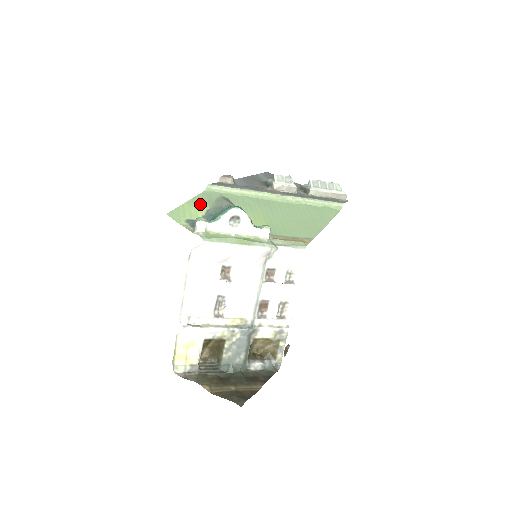
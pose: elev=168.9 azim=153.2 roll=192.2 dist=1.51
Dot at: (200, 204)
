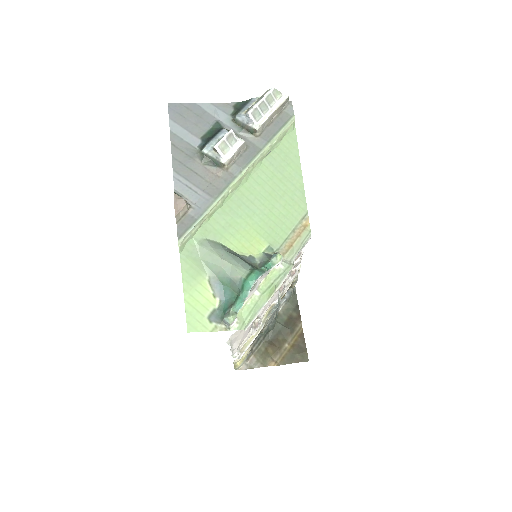
Dot at: (196, 281)
